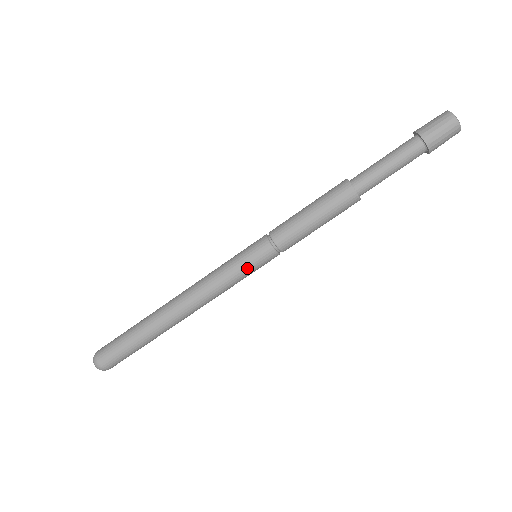
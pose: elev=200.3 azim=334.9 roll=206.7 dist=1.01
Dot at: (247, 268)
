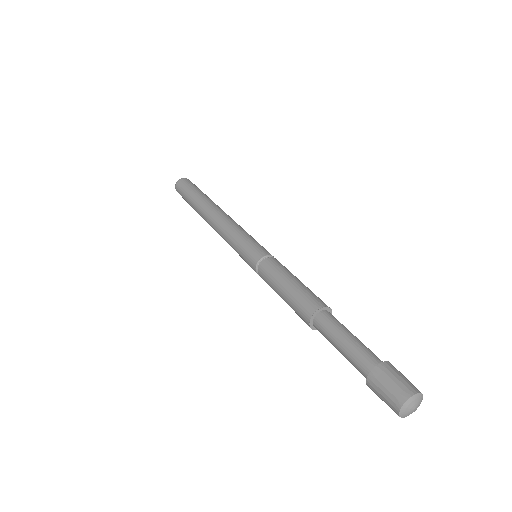
Dot at: occluded
